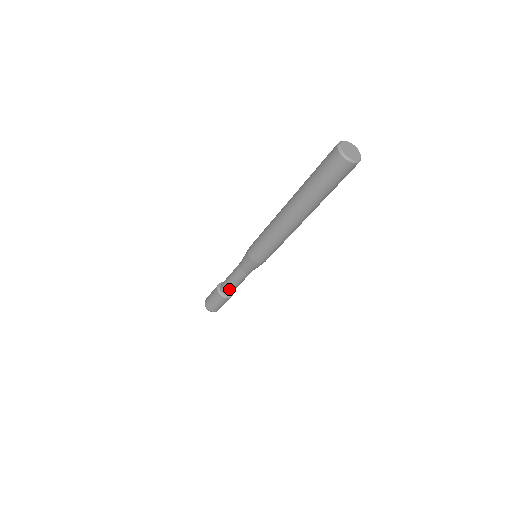
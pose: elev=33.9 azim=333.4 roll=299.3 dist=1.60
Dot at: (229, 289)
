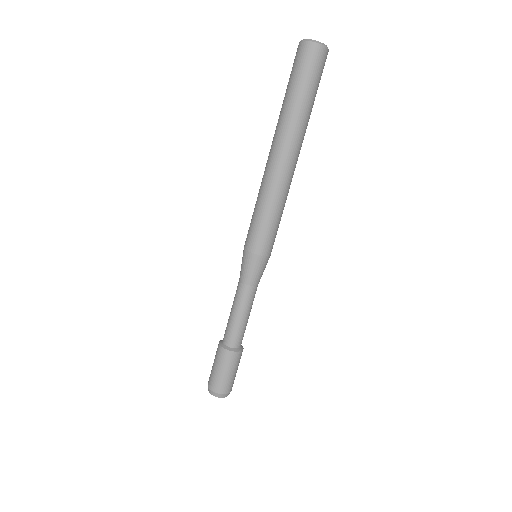
Dot at: (229, 329)
